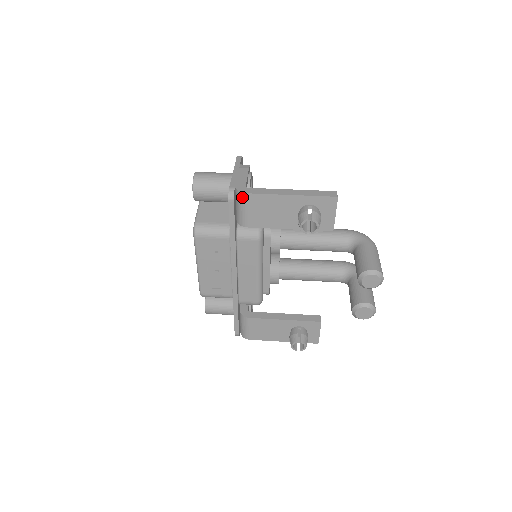
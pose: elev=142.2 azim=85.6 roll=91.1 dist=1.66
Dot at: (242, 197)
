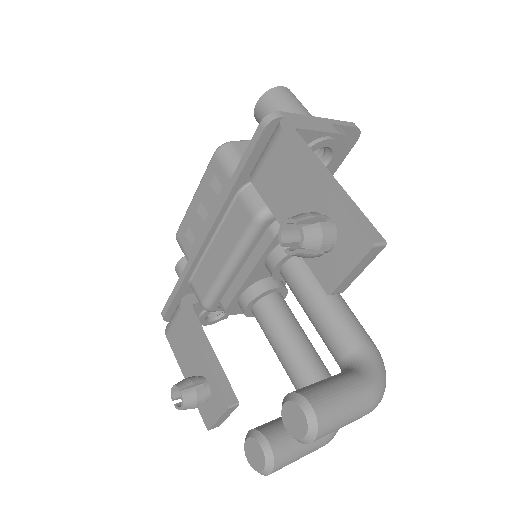
Dot at: (276, 131)
